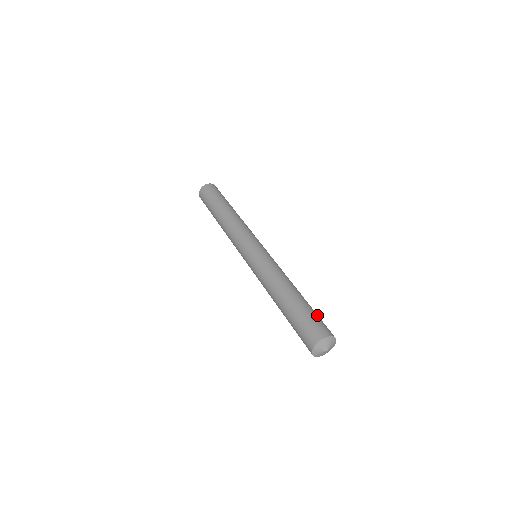
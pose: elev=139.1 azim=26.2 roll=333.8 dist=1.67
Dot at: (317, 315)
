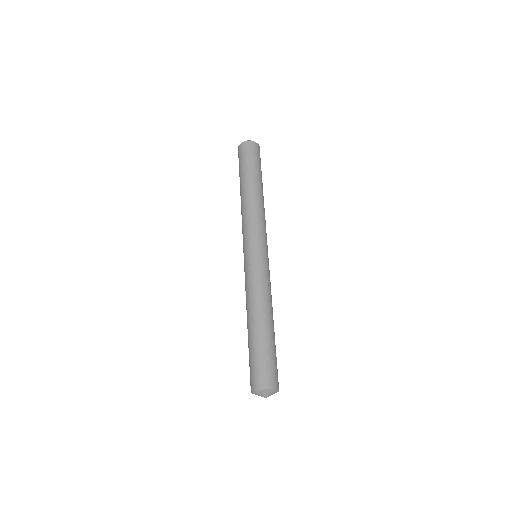
Dot at: (276, 360)
